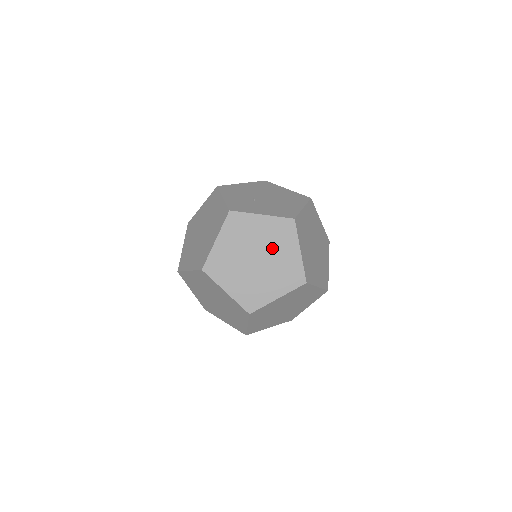
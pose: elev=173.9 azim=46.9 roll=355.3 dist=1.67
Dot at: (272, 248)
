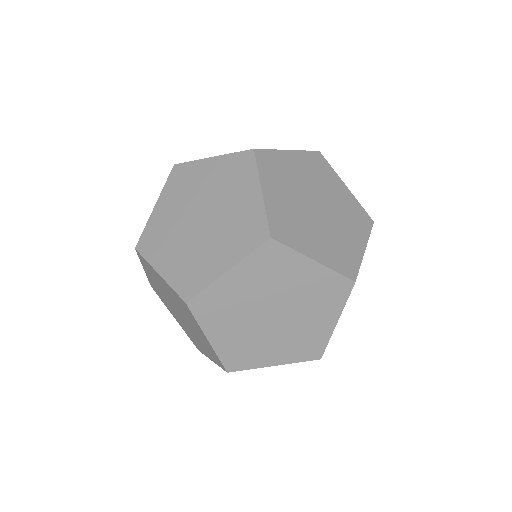
Dot at: (222, 197)
